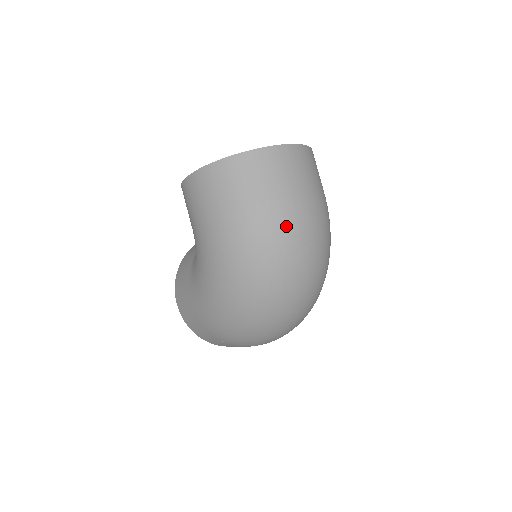
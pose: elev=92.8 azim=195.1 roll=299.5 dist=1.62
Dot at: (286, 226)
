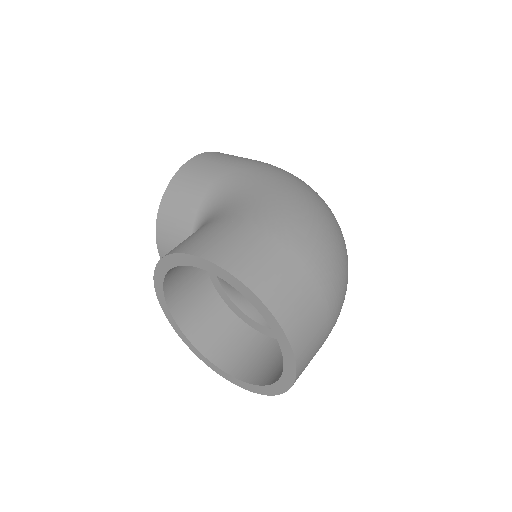
Dot at: occluded
